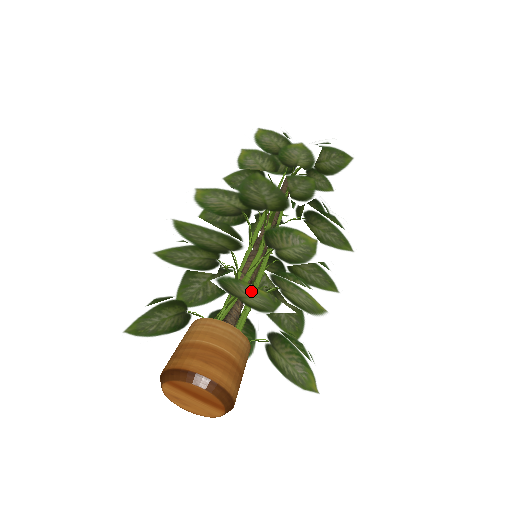
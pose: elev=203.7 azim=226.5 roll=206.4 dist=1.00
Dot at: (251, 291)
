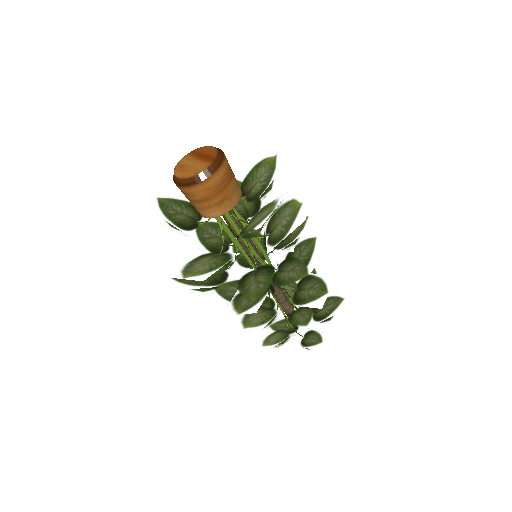
Dot at: (264, 169)
